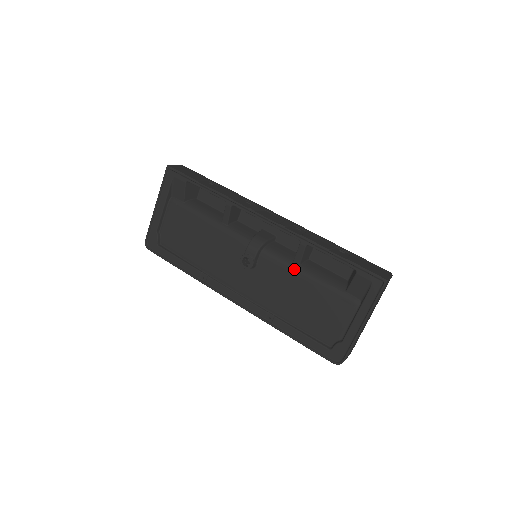
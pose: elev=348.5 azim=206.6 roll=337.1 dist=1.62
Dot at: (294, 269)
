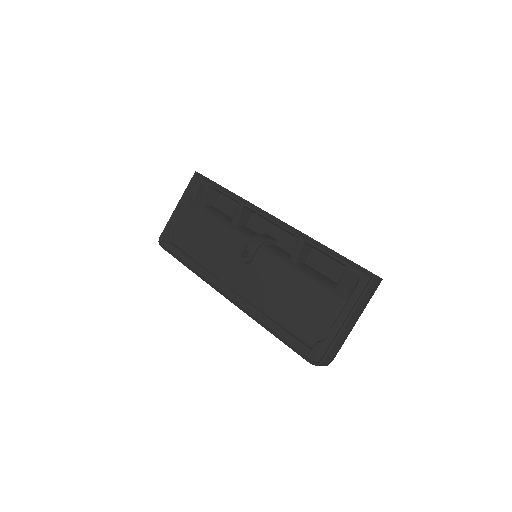
Dot at: (288, 265)
